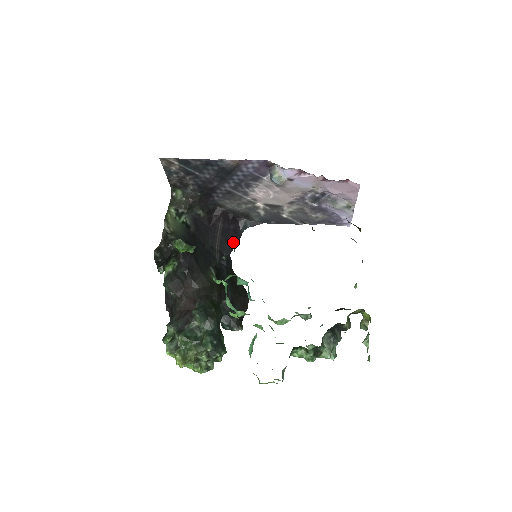
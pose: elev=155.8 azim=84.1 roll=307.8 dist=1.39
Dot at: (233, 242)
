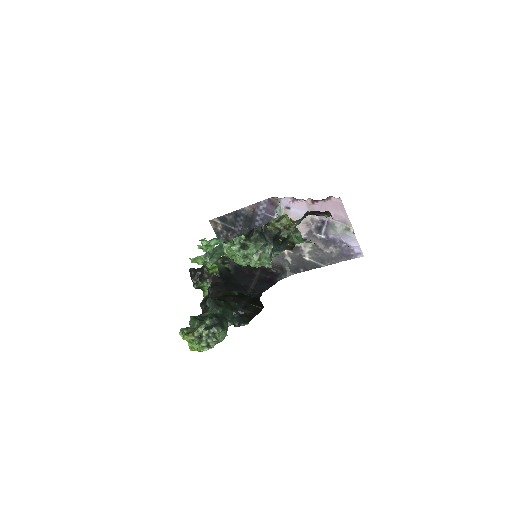
Dot at: (267, 286)
